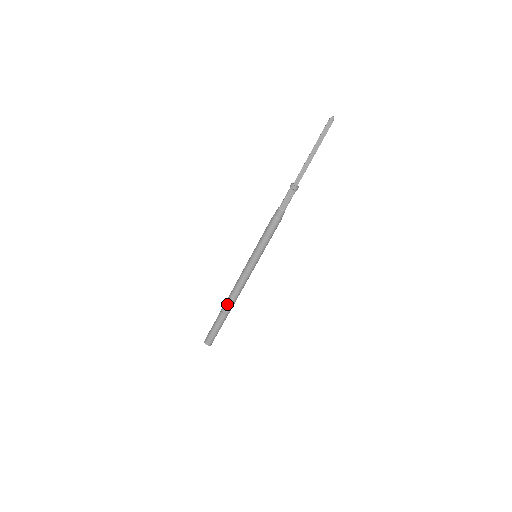
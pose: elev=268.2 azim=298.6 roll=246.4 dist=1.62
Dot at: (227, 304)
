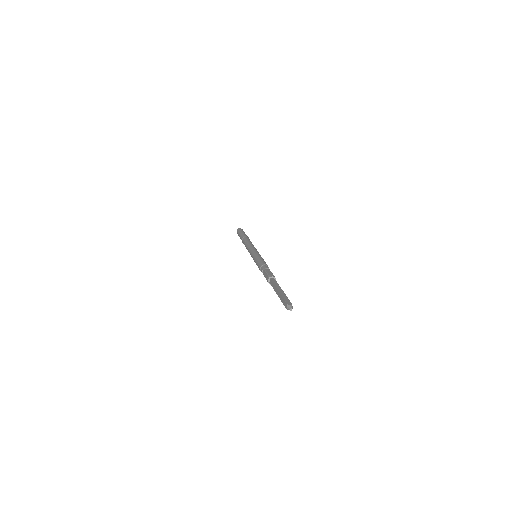
Dot at: occluded
